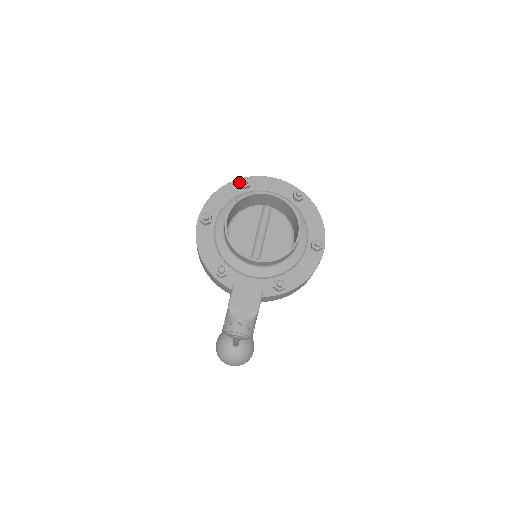
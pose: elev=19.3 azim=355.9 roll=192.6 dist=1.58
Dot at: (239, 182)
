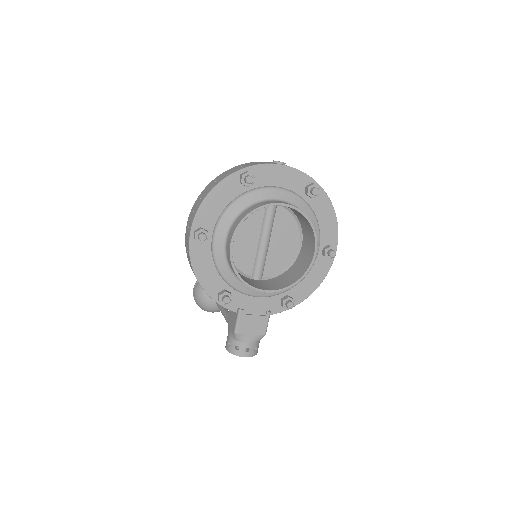
Dot at: (239, 176)
